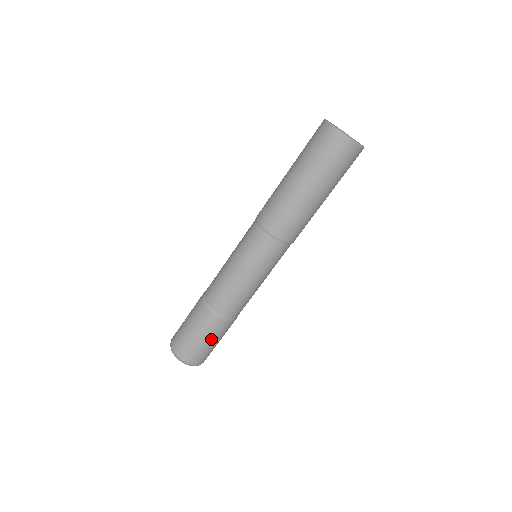
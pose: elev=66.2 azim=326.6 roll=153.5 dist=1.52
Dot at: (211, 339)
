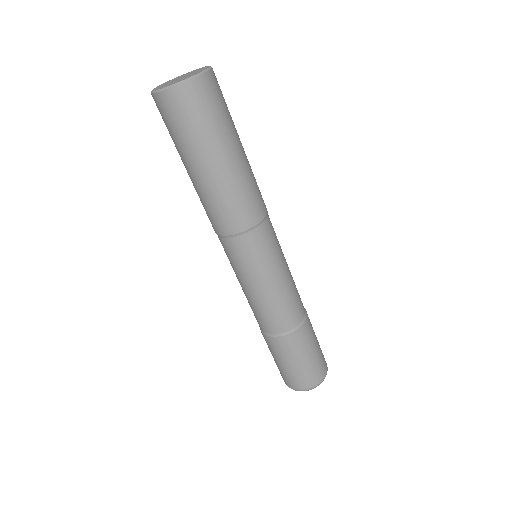
Dot at: (305, 354)
